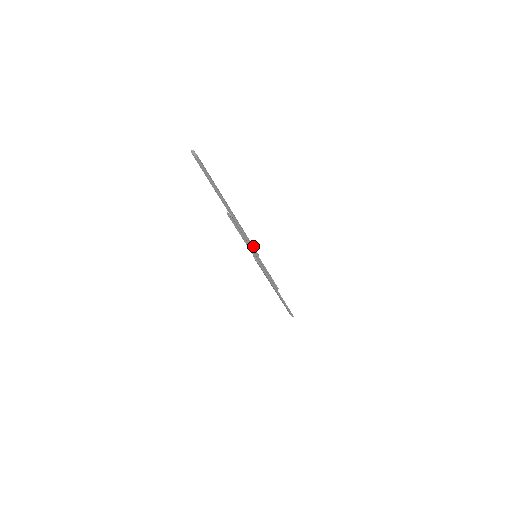
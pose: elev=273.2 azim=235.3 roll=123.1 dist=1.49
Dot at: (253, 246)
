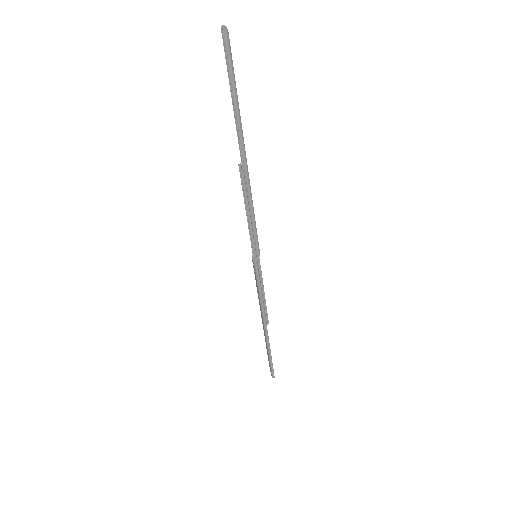
Dot at: (257, 235)
